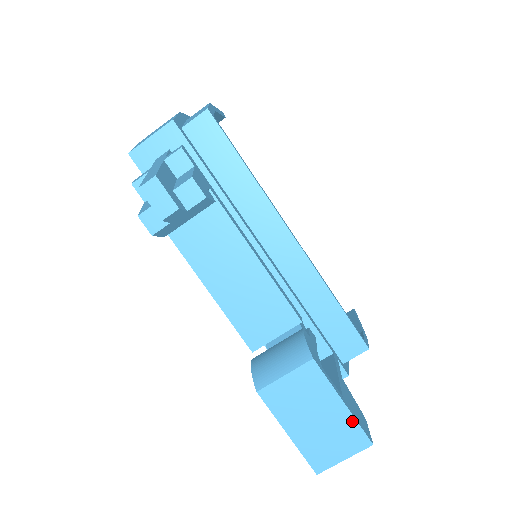
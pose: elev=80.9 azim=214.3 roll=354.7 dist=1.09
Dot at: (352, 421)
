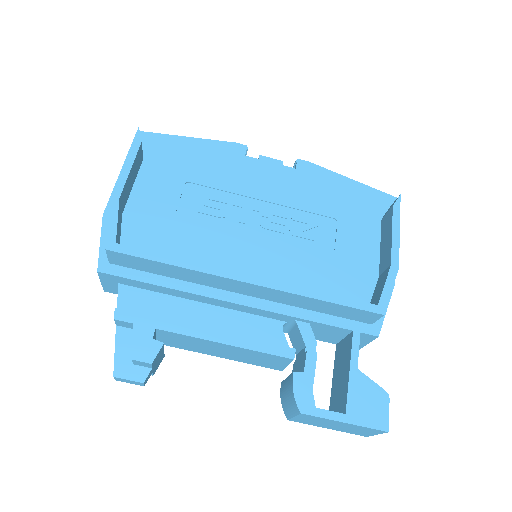
Dot at: (361, 427)
